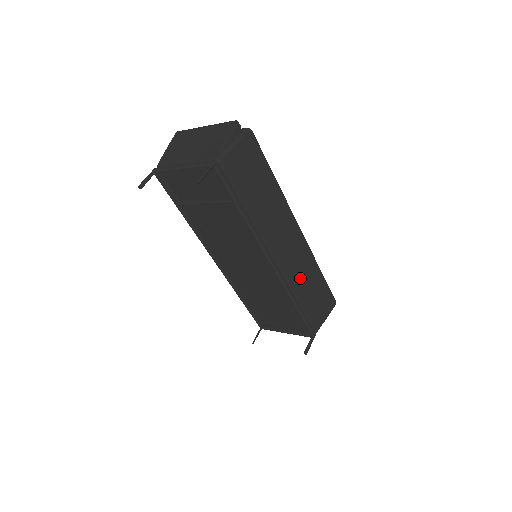
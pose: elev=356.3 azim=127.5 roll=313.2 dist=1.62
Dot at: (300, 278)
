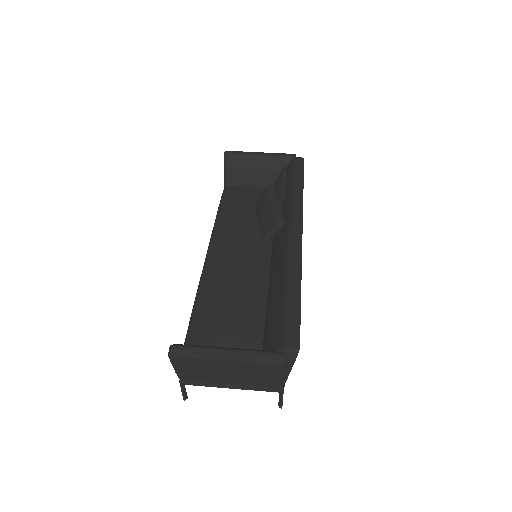
Dot at: occluded
